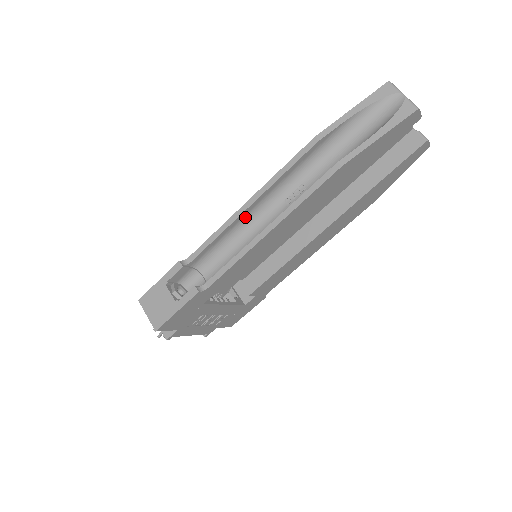
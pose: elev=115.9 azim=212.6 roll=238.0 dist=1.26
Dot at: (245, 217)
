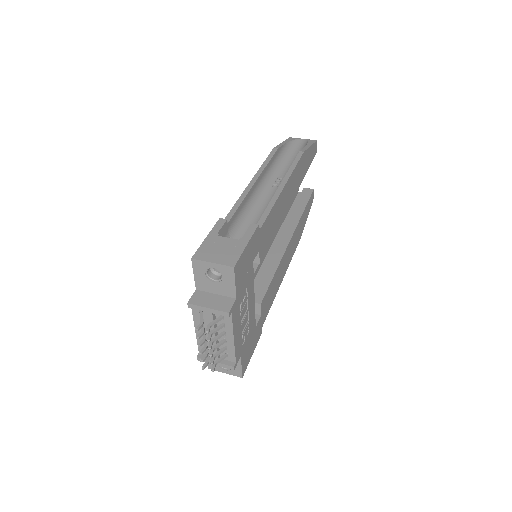
Dot at: (252, 195)
